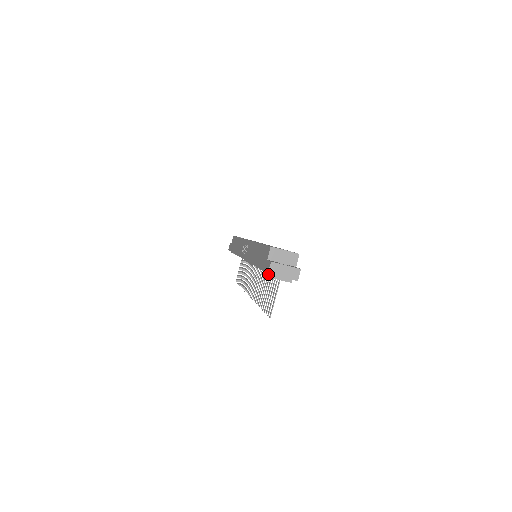
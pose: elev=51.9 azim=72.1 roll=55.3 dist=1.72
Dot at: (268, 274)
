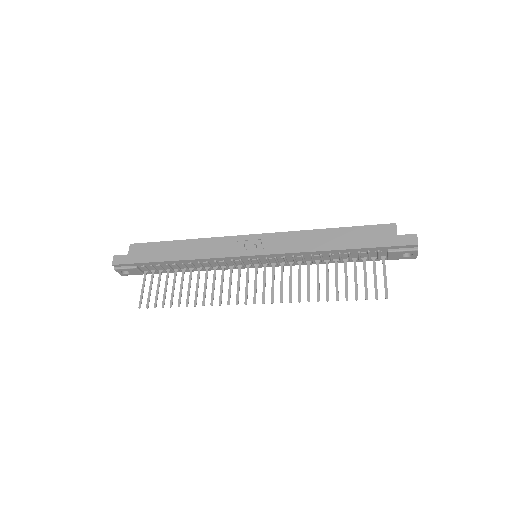
Dot at: (397, 250)
